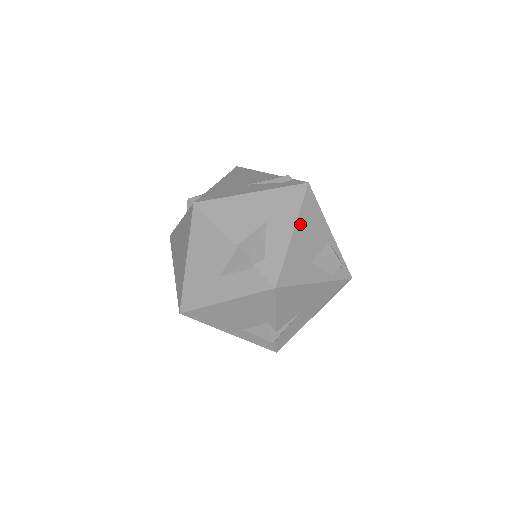
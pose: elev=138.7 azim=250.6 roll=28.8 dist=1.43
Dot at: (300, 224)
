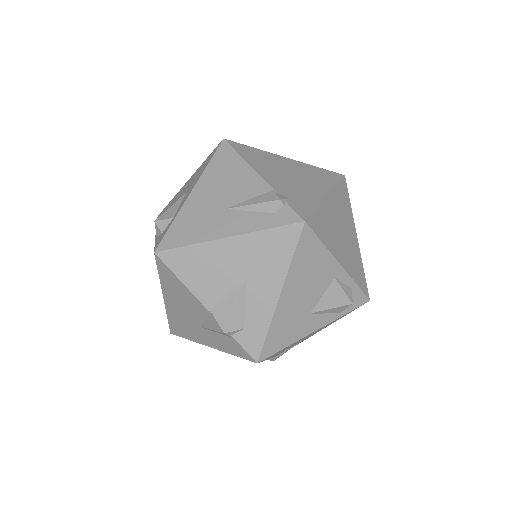
Dot at: (291, 280)
